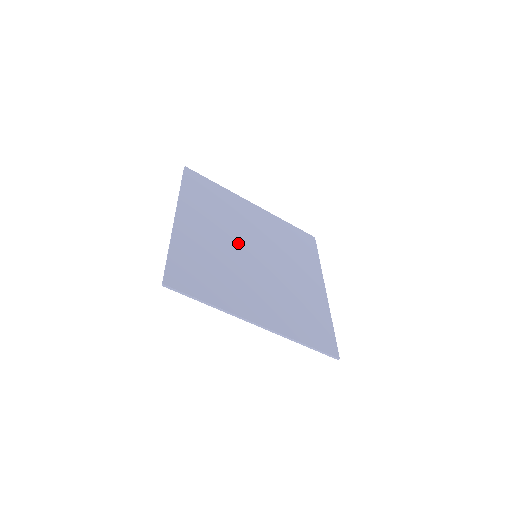
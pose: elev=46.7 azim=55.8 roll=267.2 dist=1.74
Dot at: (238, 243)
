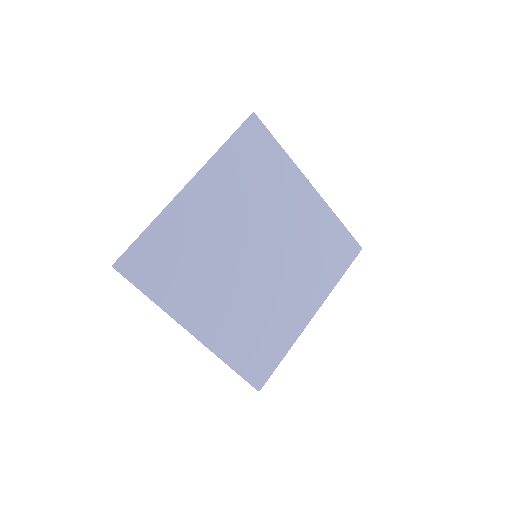
Dot at: (244, 236)
